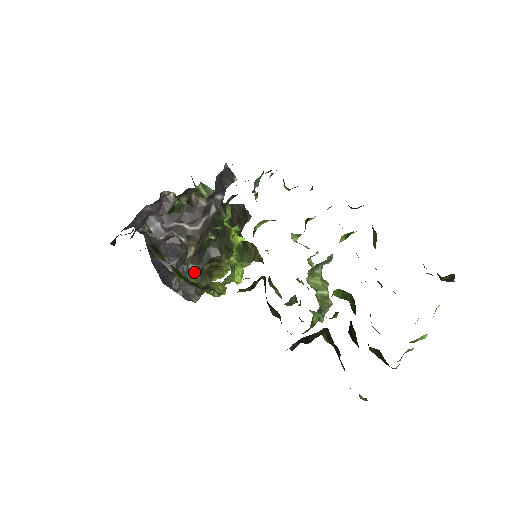
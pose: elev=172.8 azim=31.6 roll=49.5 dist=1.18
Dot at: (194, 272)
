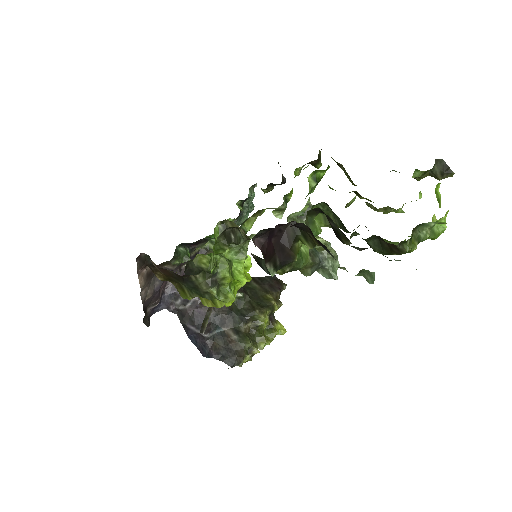
Dot at: (231, 334)
